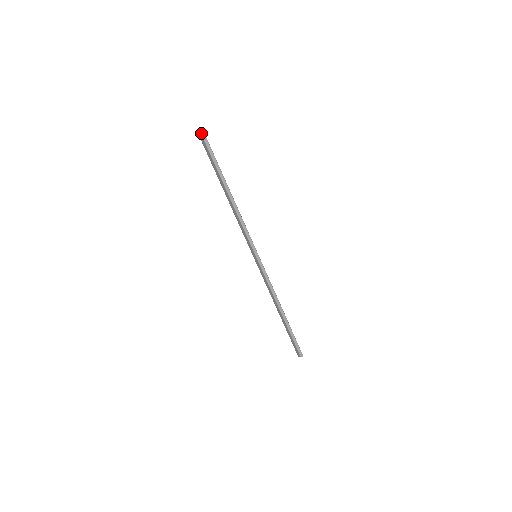
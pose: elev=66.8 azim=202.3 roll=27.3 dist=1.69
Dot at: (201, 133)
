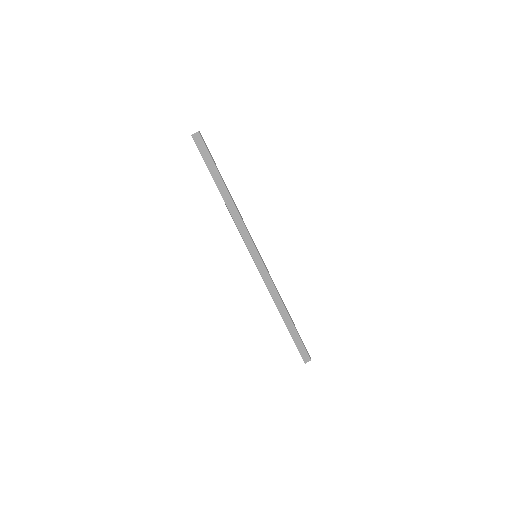
Dot at: (199, 132)
